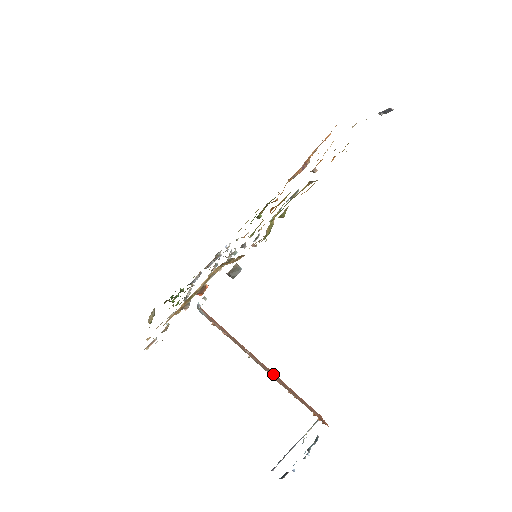
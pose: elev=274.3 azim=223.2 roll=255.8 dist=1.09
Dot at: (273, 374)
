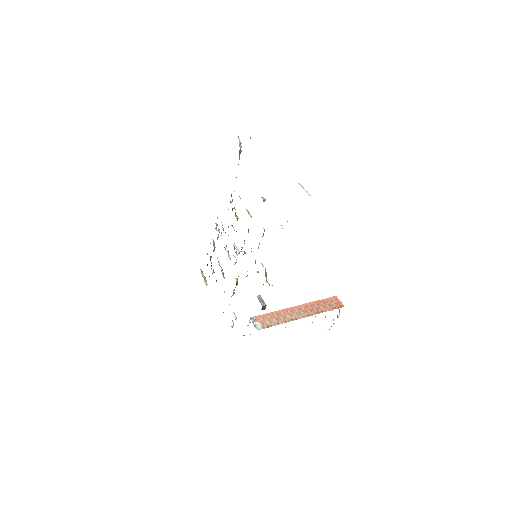
Dot at: (304, 308)
